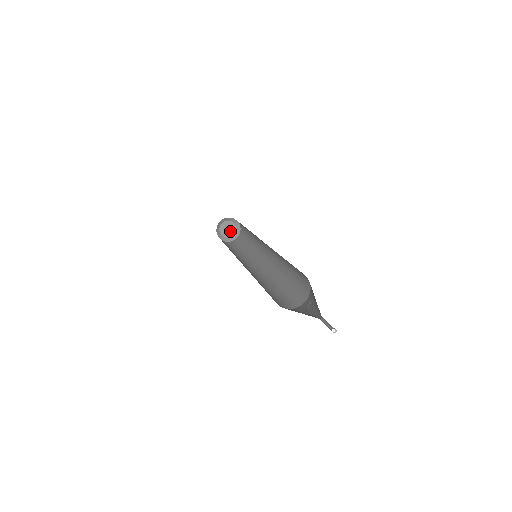
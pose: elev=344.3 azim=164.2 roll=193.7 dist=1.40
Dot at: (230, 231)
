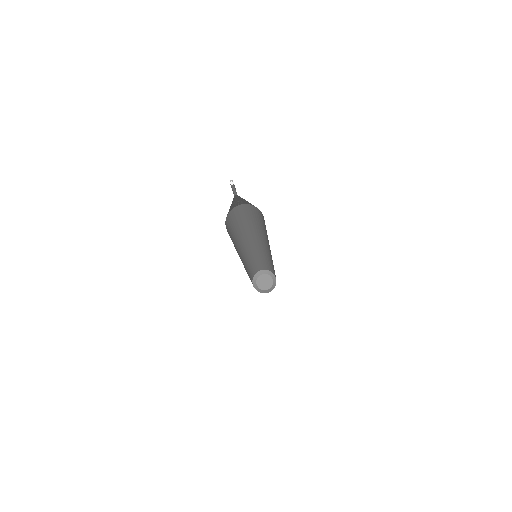
Dot at: (265, 285)
